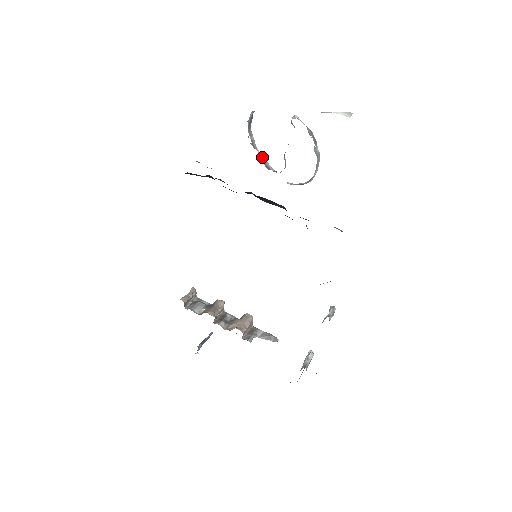
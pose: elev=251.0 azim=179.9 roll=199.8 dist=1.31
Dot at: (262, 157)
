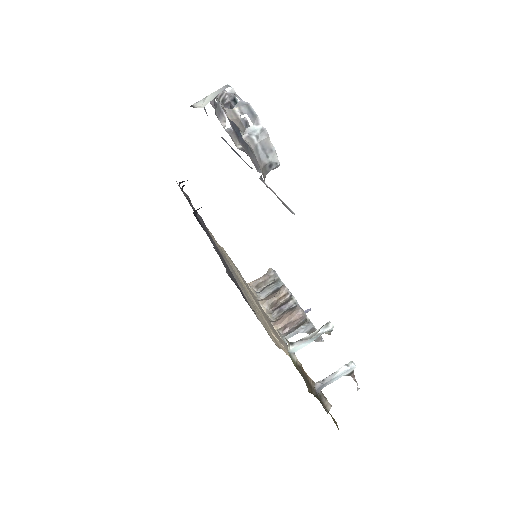
Dot at: occluded
